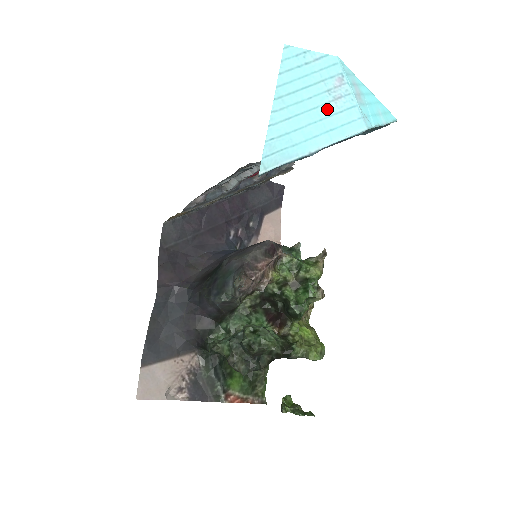
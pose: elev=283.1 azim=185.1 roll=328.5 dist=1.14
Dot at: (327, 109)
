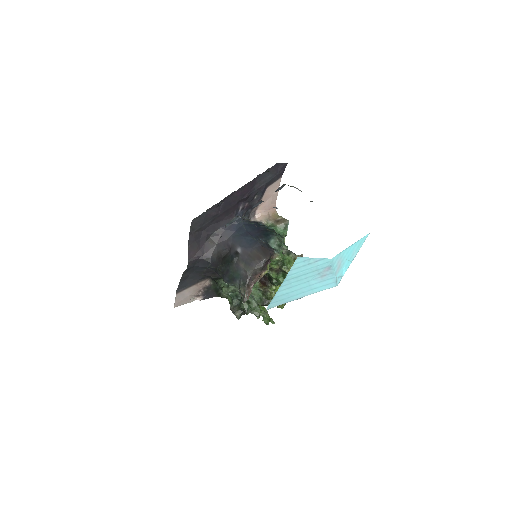
Dot at: (315, 281)
